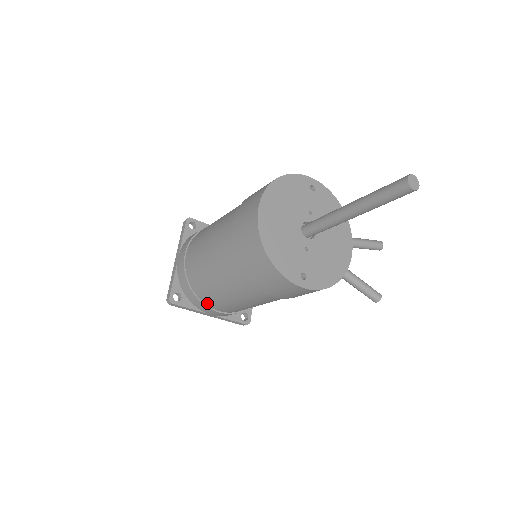
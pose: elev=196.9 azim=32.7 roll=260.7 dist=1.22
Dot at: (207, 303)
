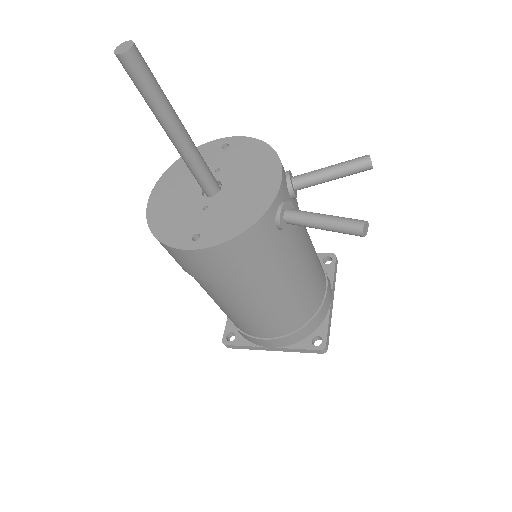
Dot at: (245, 332)
